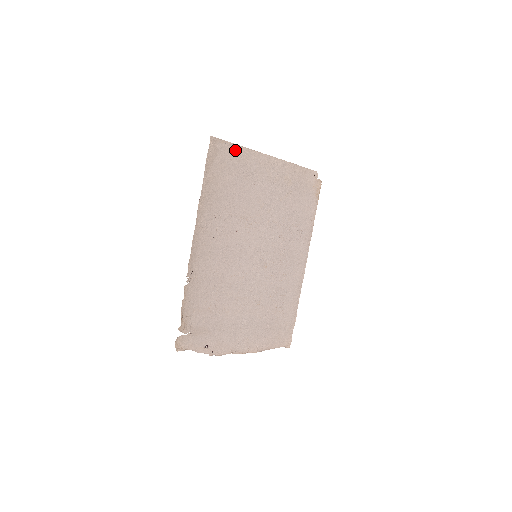
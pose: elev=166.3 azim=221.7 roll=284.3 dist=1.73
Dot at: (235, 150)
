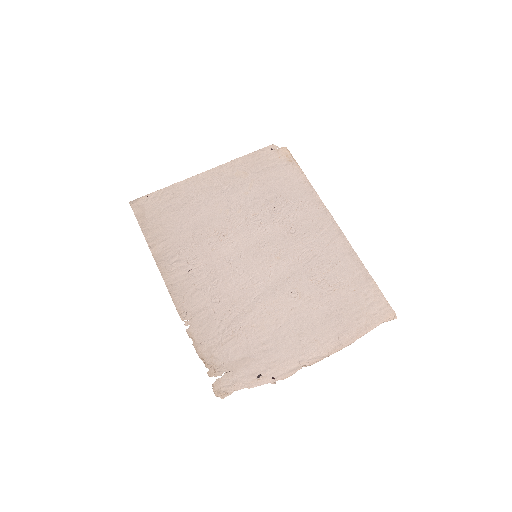
Dot at: (162, 194)
